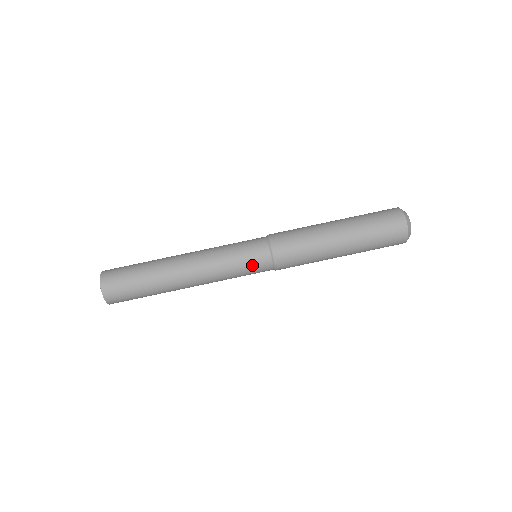
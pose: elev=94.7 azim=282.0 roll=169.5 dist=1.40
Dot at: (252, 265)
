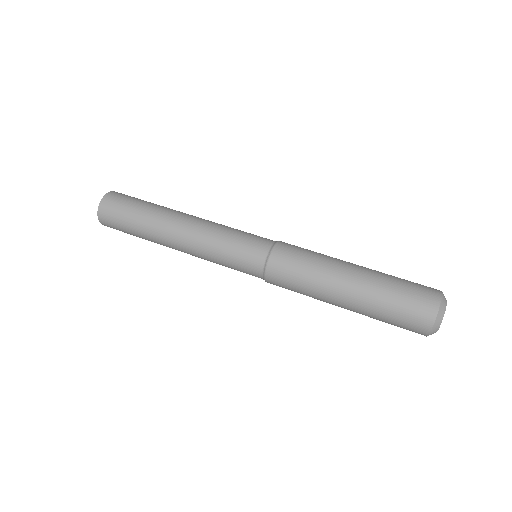
Dot at: (245, 251)
